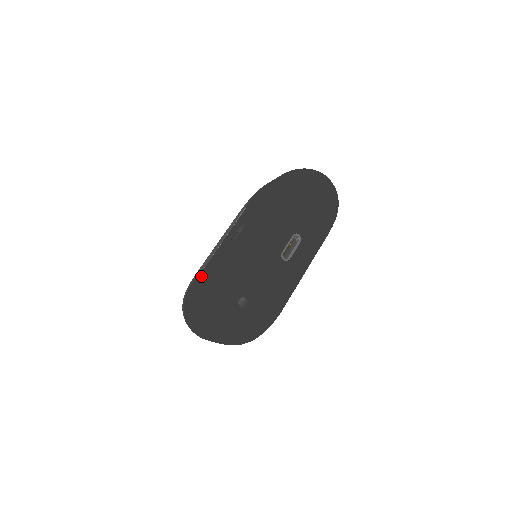
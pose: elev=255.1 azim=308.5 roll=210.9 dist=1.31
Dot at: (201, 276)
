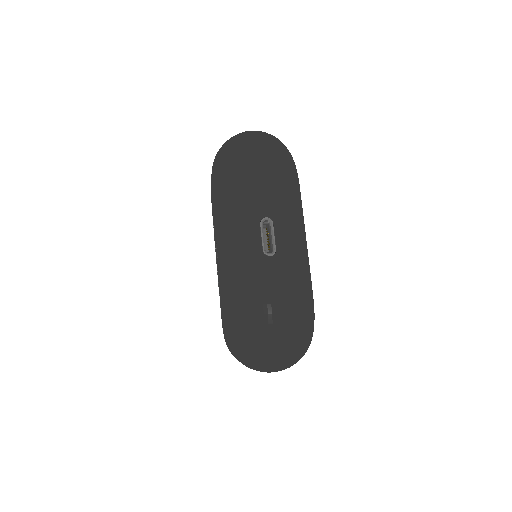
Dot at: occluded
